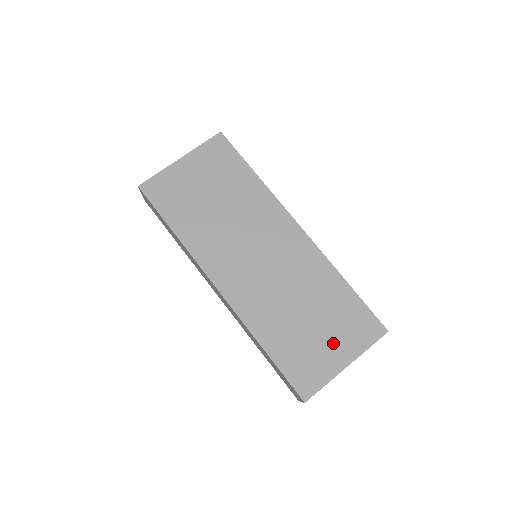
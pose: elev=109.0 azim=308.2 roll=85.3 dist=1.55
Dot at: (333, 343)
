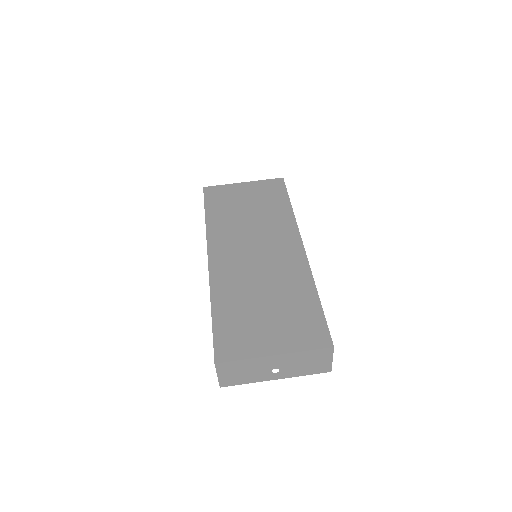
Dot at: (274, 332)
